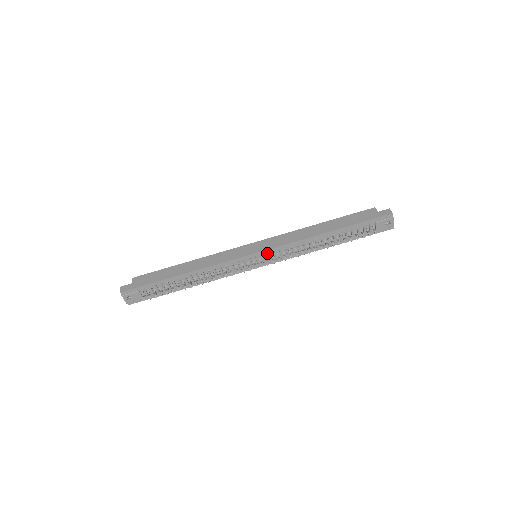
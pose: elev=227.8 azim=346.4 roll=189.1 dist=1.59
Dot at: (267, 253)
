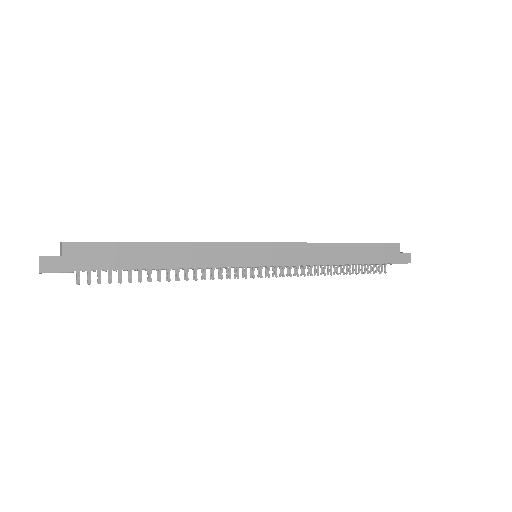
Dot at: (275, 267)
